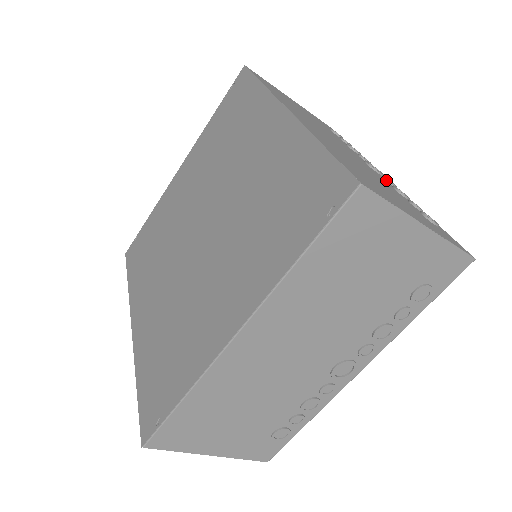
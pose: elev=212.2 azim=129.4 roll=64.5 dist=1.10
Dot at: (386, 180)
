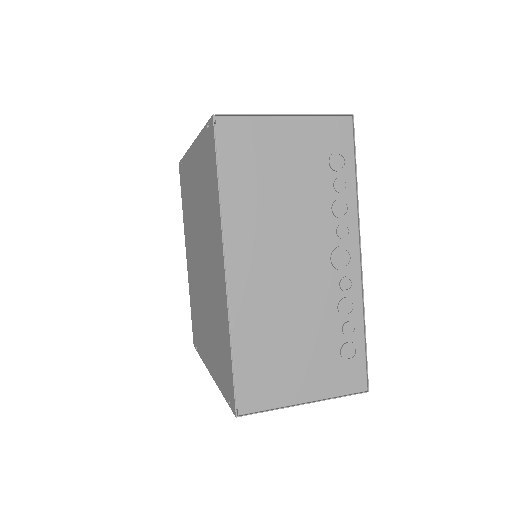
Dot at: (340, 288)
